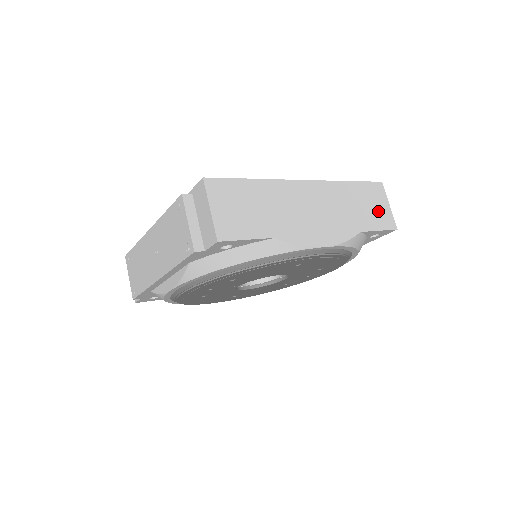
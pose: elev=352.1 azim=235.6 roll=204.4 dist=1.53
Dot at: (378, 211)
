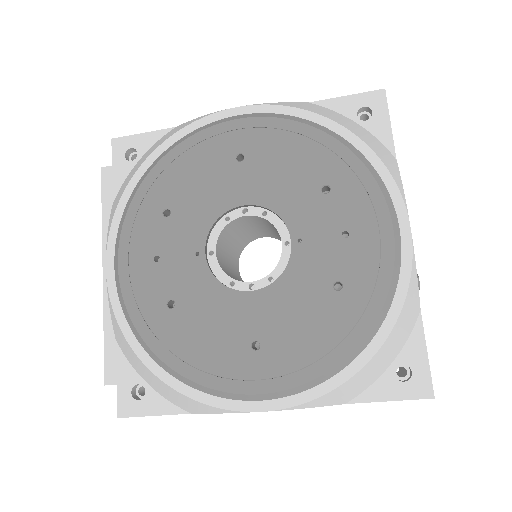
Dot at: occluded
